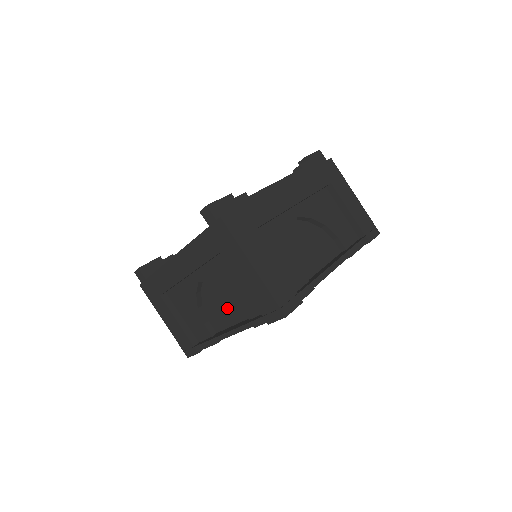
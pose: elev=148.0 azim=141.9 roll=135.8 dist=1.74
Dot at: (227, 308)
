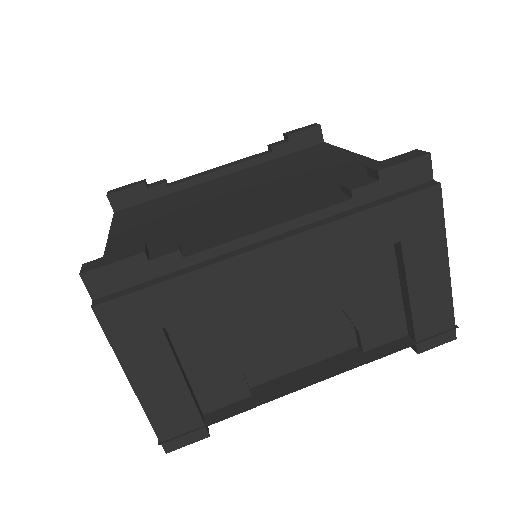
Dot at: occluded
